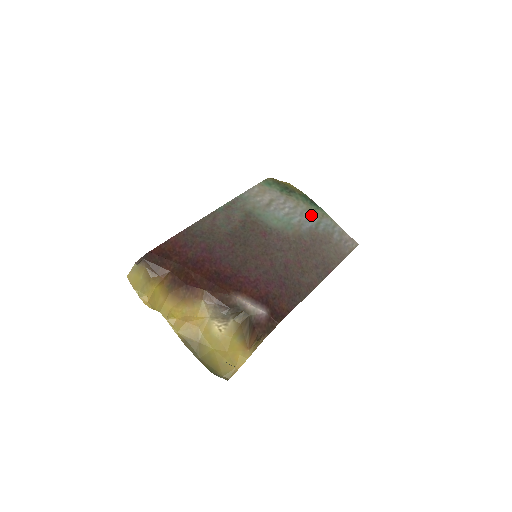
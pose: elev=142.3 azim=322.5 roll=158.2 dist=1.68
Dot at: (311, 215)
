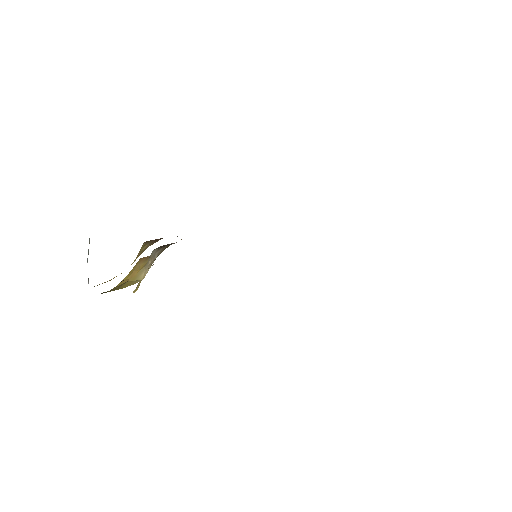
Dot at: occluded
